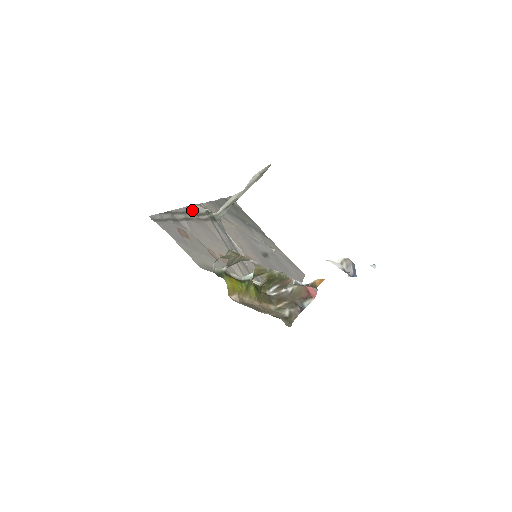
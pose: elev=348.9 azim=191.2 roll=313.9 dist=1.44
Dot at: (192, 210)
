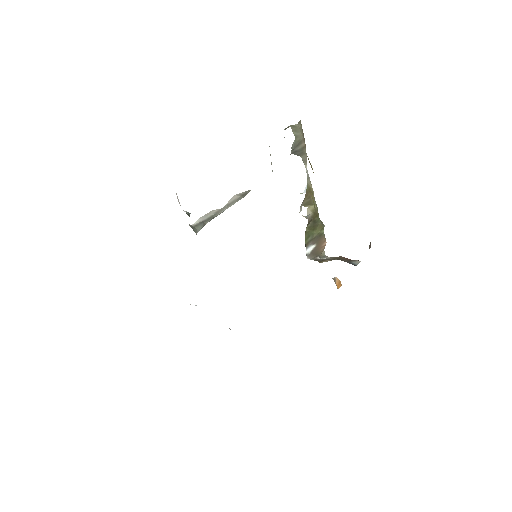
Dot at: occluded
